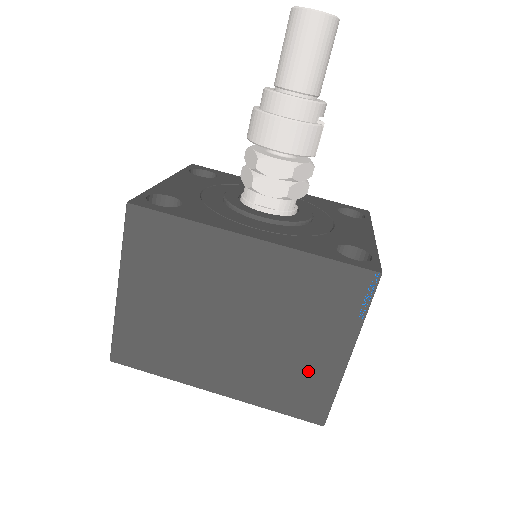
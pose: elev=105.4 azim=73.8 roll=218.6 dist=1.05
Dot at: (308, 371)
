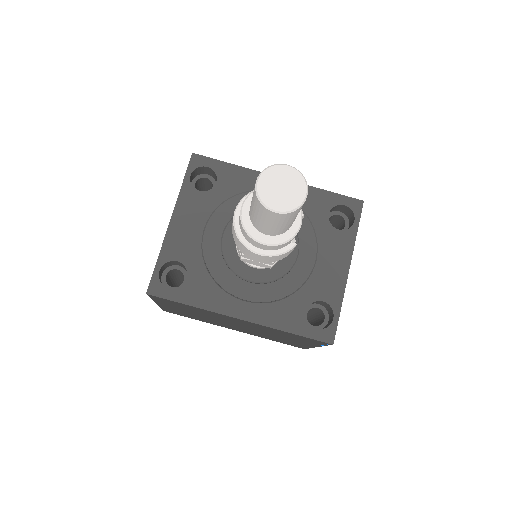
Dot at: (291, 342)
